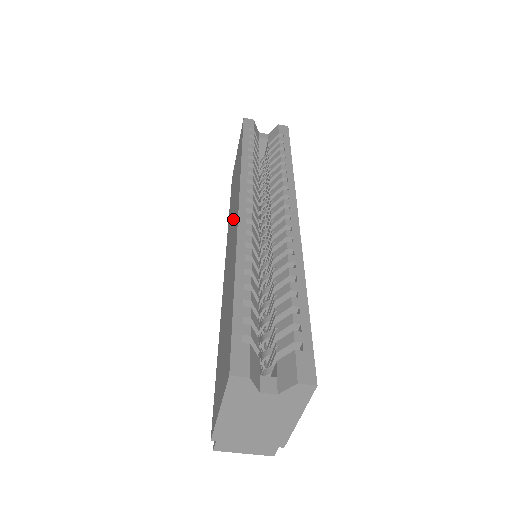
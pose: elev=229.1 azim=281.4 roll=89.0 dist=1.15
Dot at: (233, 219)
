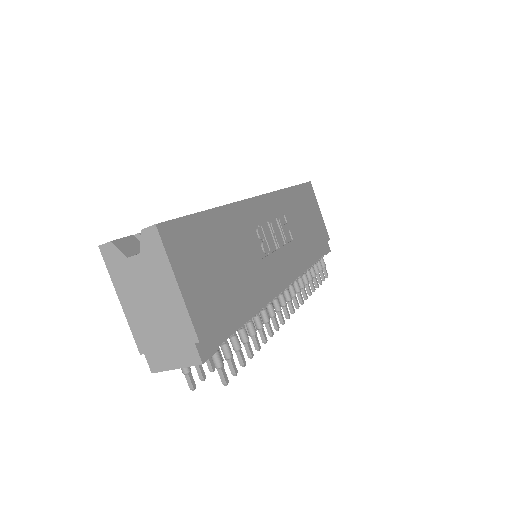
Dot at: occluded
